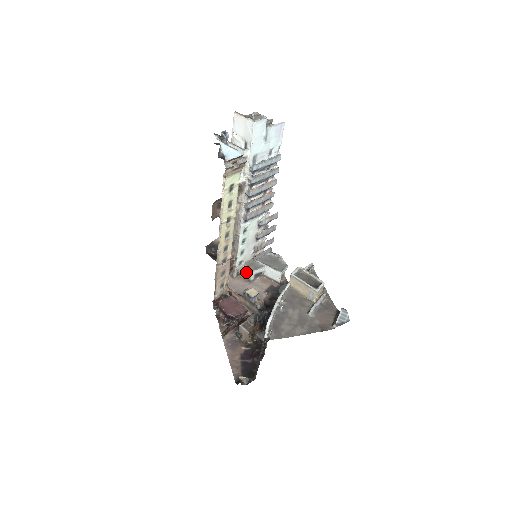
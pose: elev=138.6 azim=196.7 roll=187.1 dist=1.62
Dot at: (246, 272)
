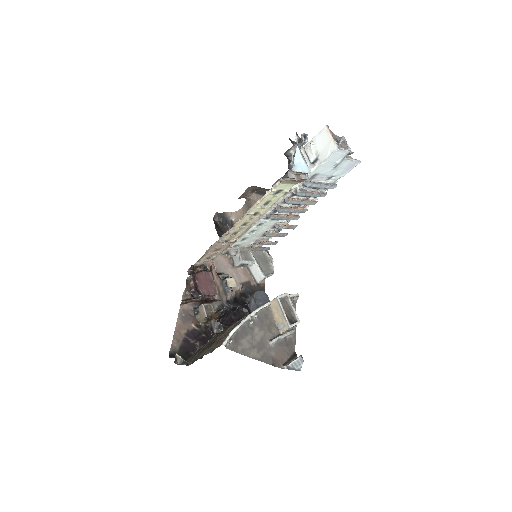
Dot at: (235, 256)
